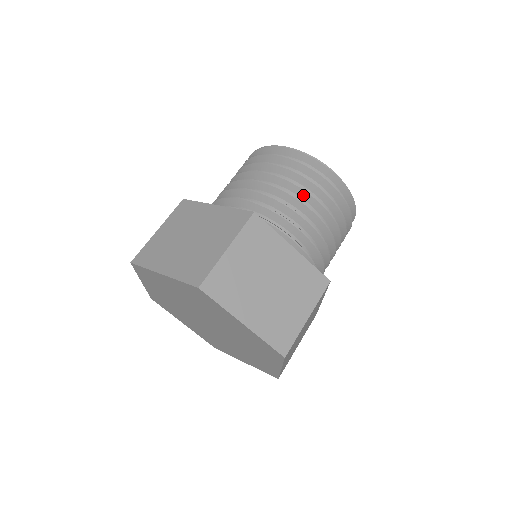
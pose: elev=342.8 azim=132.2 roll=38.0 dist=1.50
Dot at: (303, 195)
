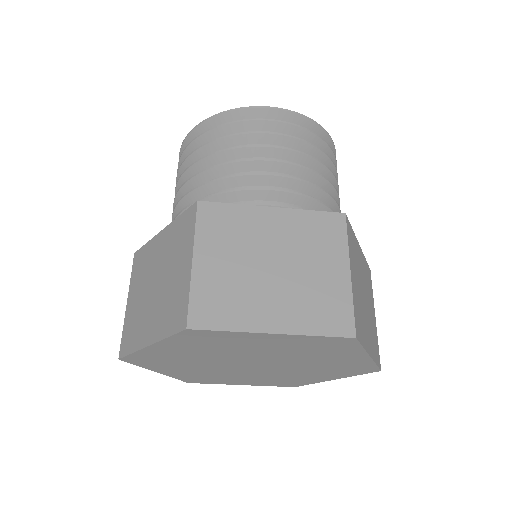
Dot at: (325, 174)
